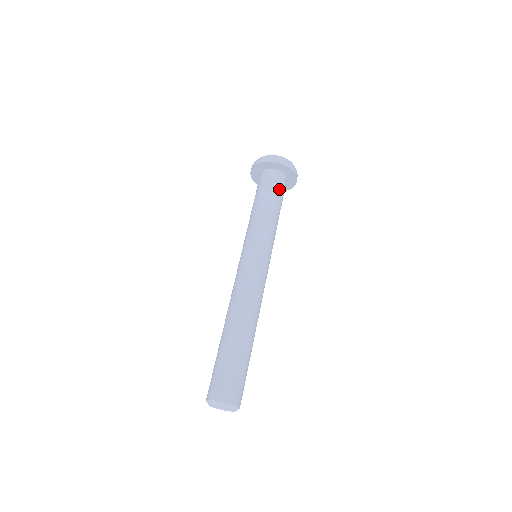
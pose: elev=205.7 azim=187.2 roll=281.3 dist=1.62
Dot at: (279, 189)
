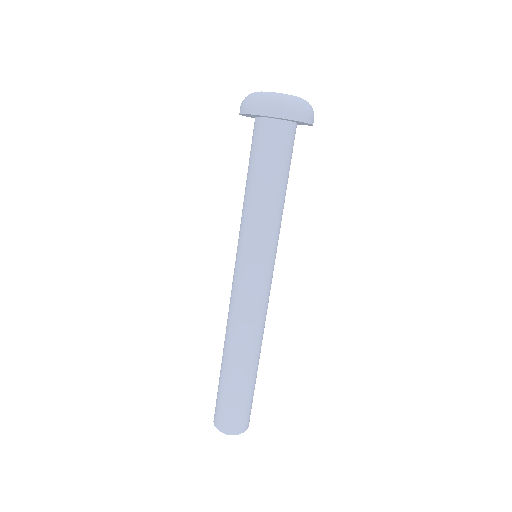
Dot at: (276, 153)
